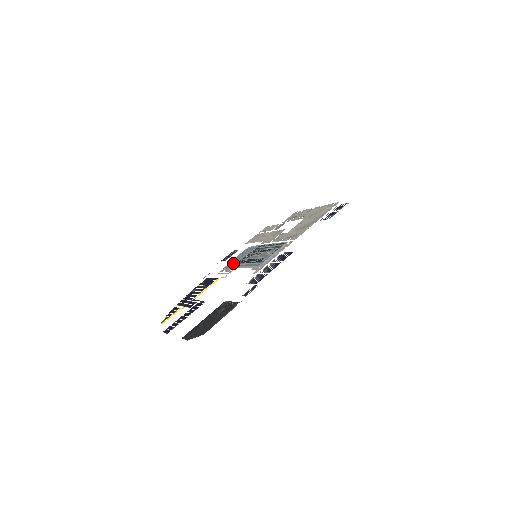
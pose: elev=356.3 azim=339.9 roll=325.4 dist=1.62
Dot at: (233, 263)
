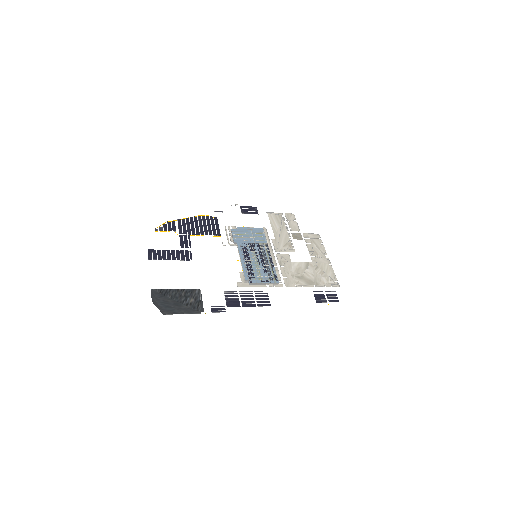
Dot at: (240, 236)
